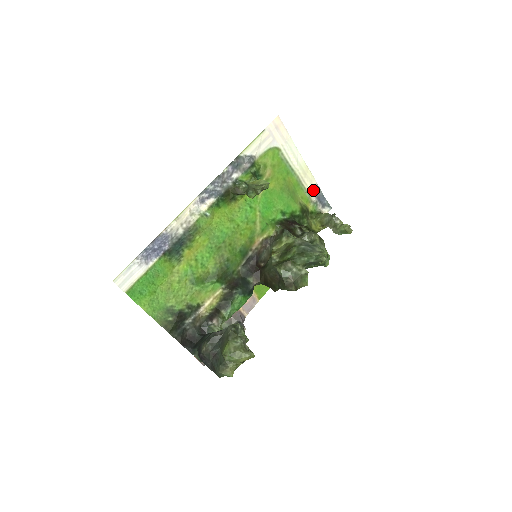
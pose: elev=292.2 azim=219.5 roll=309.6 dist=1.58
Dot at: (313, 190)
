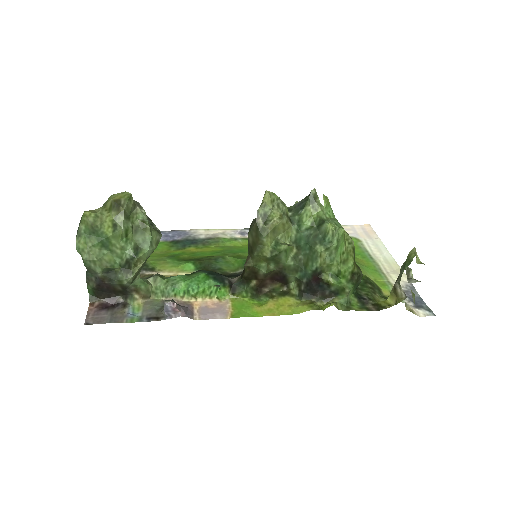
Dot at: (401, 285)
